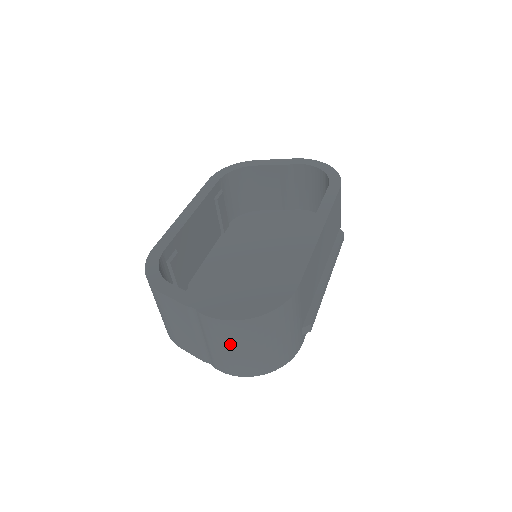
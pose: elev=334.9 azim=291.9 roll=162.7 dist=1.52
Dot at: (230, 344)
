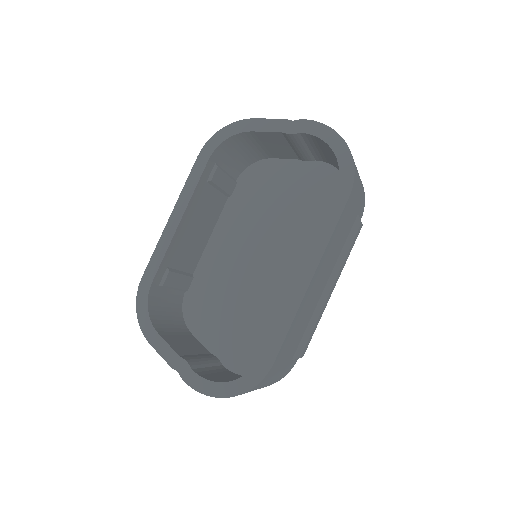
Dot at: occluded
